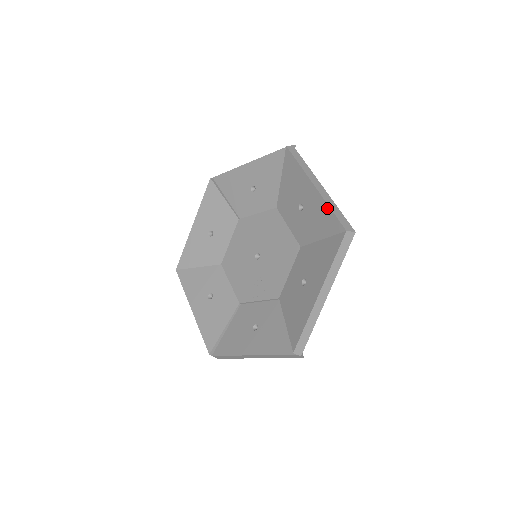
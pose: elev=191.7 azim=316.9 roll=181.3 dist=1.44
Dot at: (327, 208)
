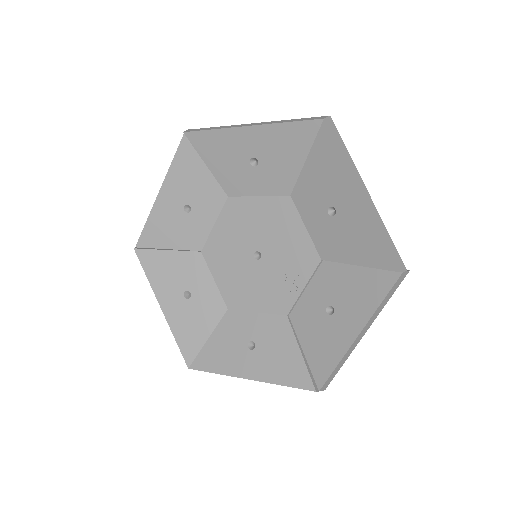
Dot at: (283, 126)
